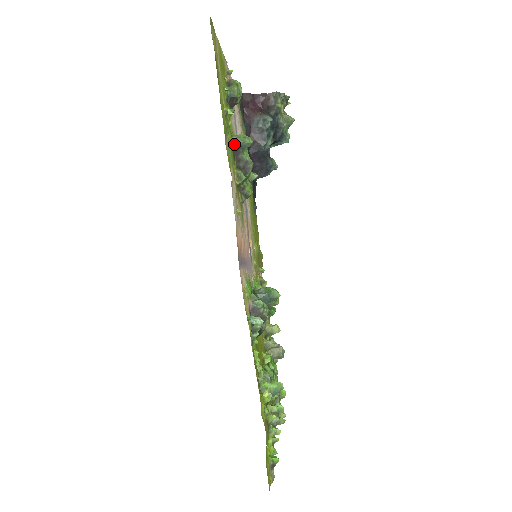
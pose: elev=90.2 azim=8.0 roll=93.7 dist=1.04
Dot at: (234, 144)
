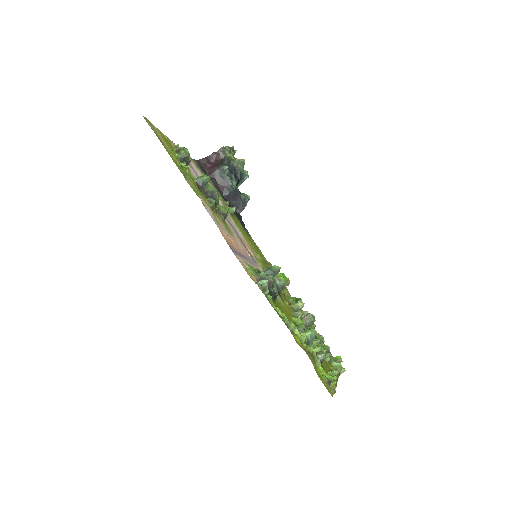
Dot at: (198, 184)
